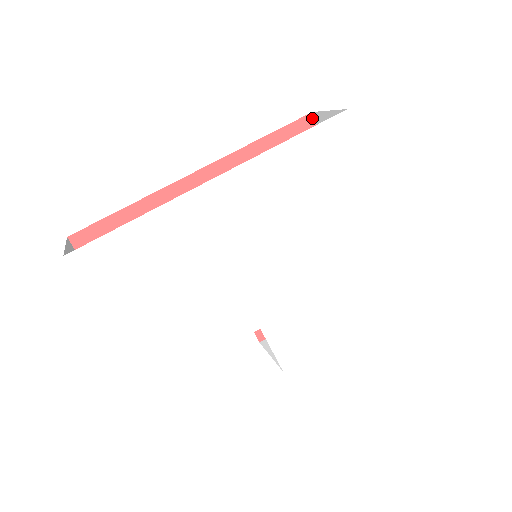
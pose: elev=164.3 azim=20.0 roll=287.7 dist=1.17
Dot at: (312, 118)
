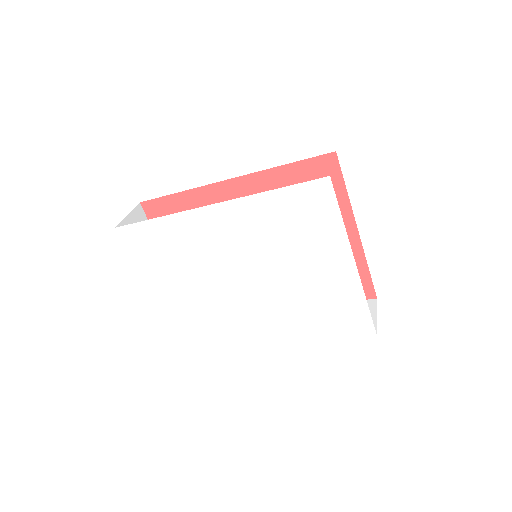
Dot at: (335, 156)
